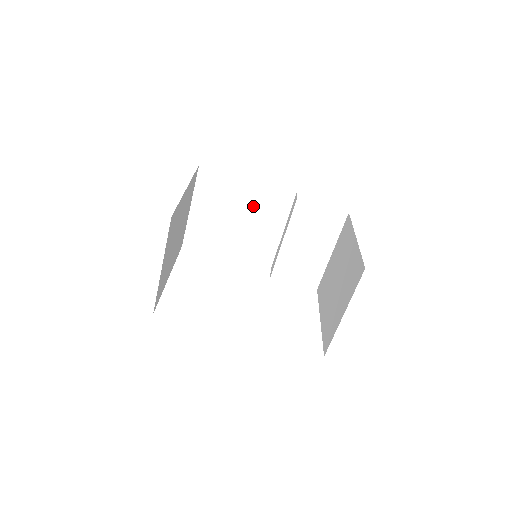
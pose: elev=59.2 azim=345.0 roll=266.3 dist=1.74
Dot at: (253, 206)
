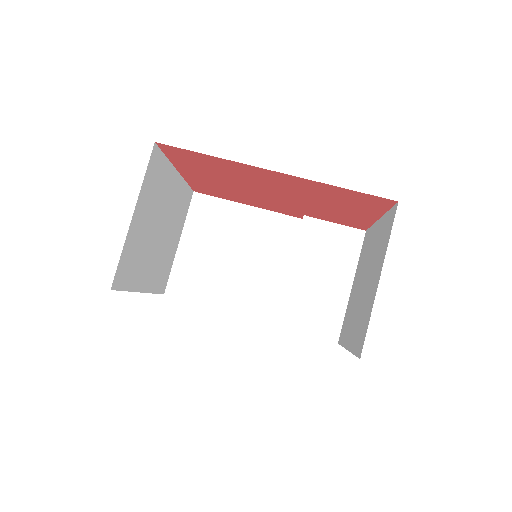
Dot at: (253, 238)
